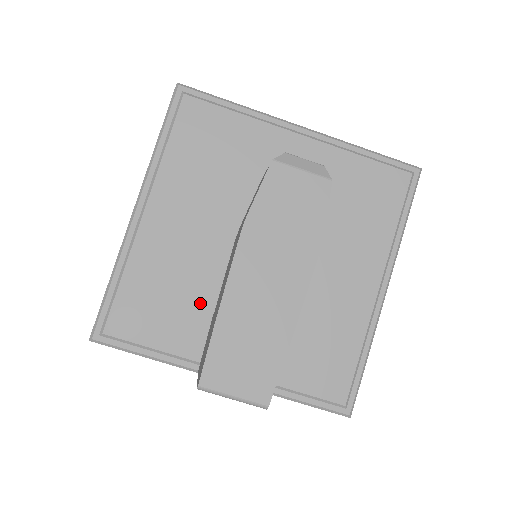
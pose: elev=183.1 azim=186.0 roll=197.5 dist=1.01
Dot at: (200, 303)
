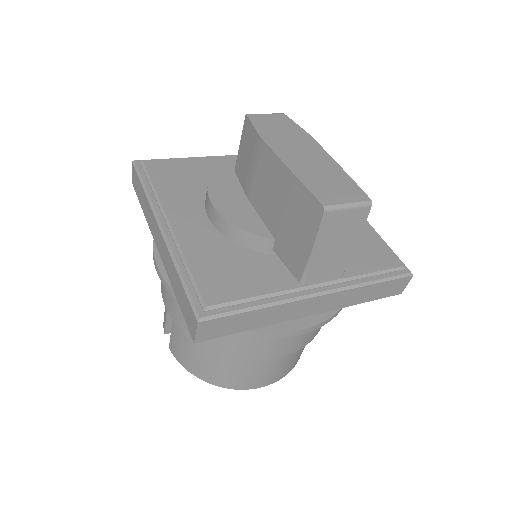
Dot at: (257, 255)
